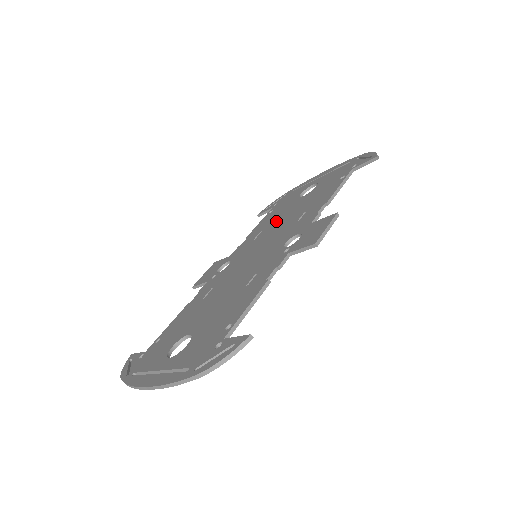
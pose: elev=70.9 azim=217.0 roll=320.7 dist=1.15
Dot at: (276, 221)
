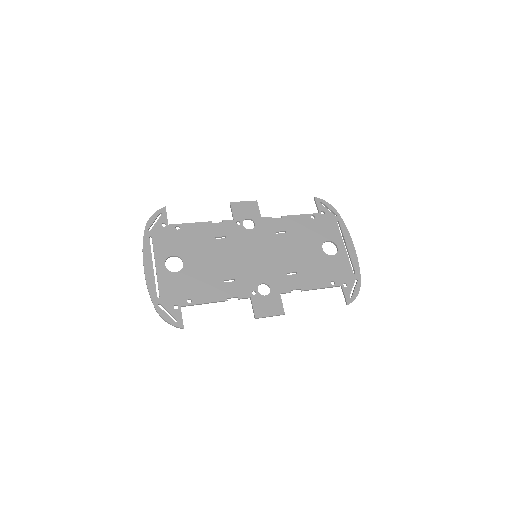
Dot at: (295, 242)
